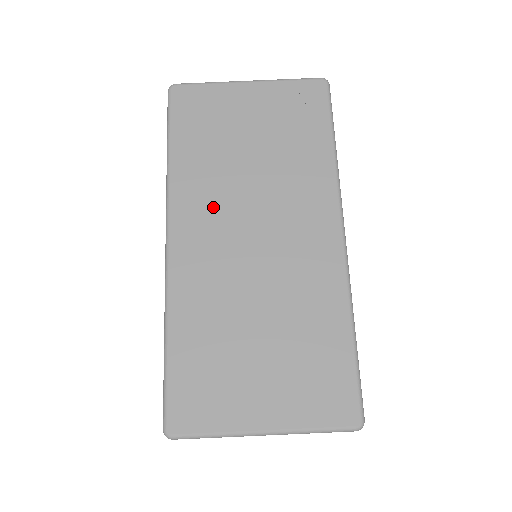
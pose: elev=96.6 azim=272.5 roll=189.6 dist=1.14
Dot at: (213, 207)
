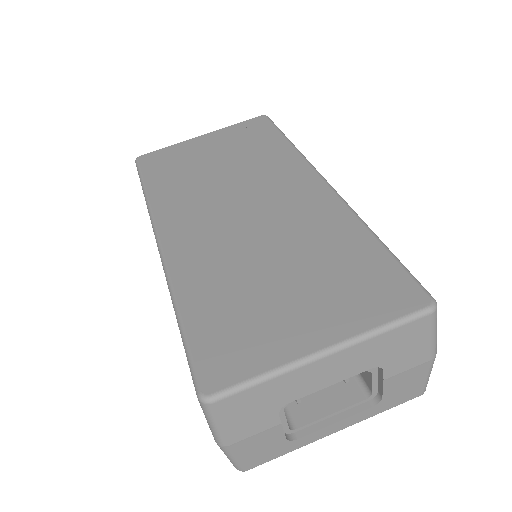
Dot at: (196, 206)
